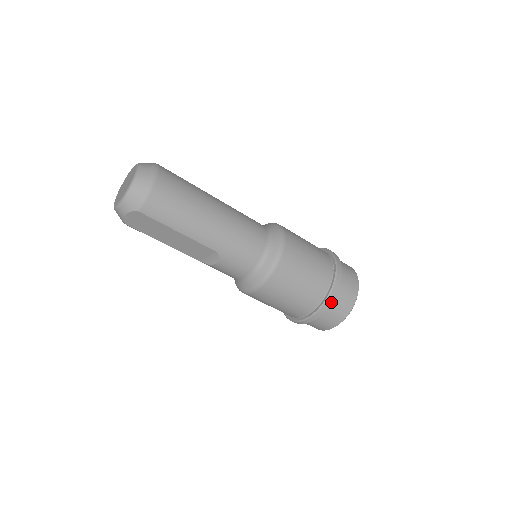
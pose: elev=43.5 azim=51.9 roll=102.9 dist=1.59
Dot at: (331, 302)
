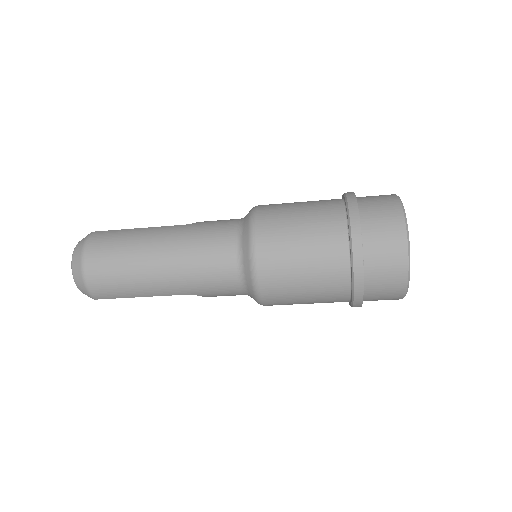
Dot at: (362, 290)
